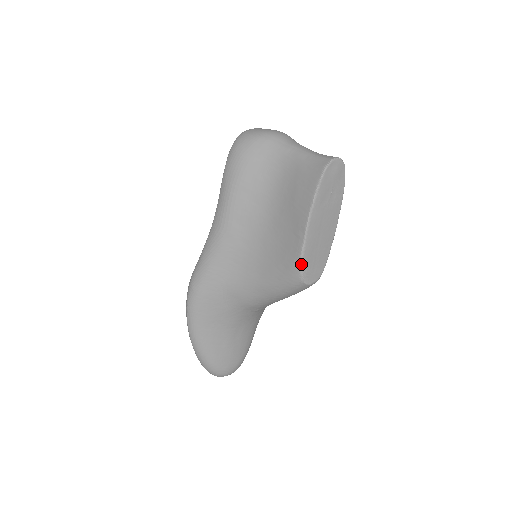
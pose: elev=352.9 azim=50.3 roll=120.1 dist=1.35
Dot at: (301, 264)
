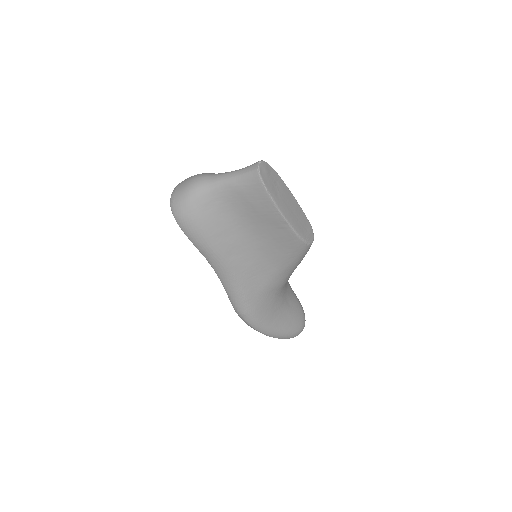
Dot at: (301, 239)
